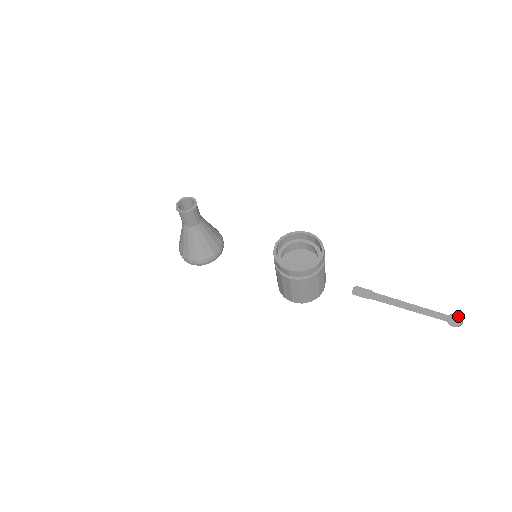
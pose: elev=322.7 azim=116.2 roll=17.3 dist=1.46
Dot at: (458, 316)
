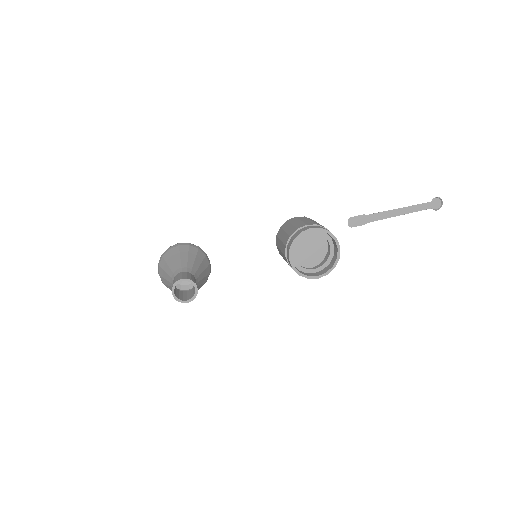
Dot at: (438, 198)
